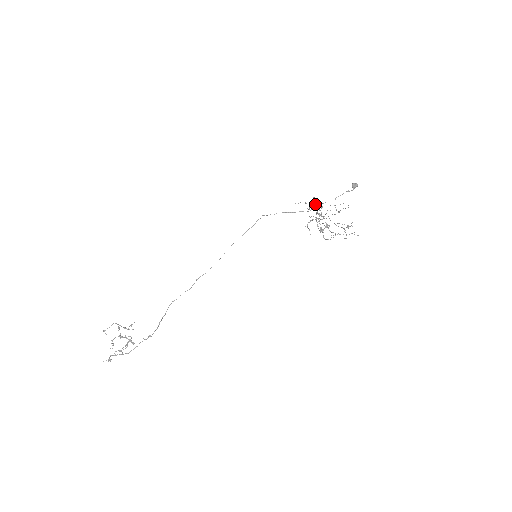
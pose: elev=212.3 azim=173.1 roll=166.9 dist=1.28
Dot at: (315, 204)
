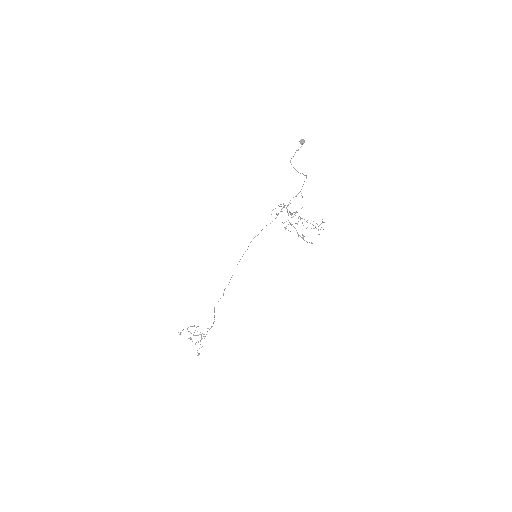
Dot at: (283, 207)
